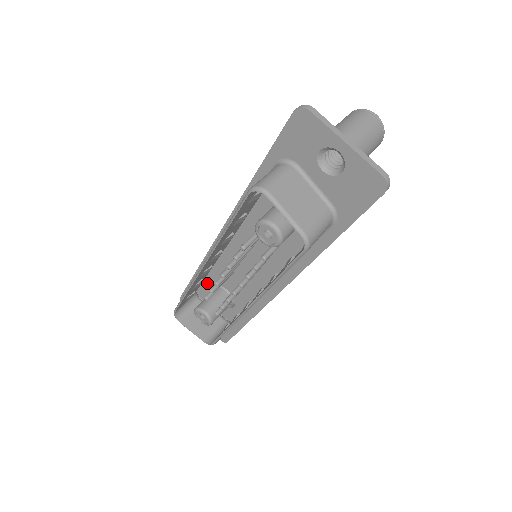
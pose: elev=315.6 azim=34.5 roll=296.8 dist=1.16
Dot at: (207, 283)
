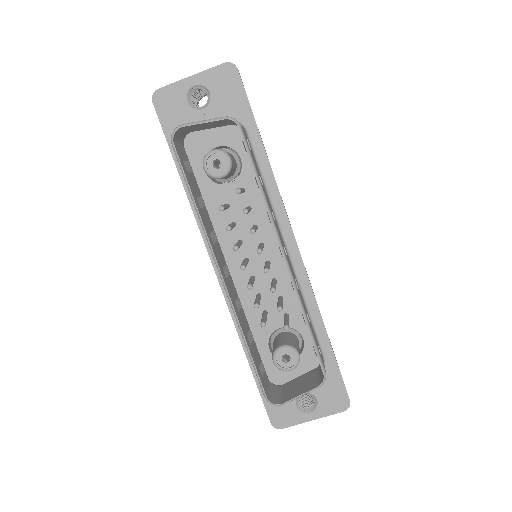
Dot at: (264, 353)
